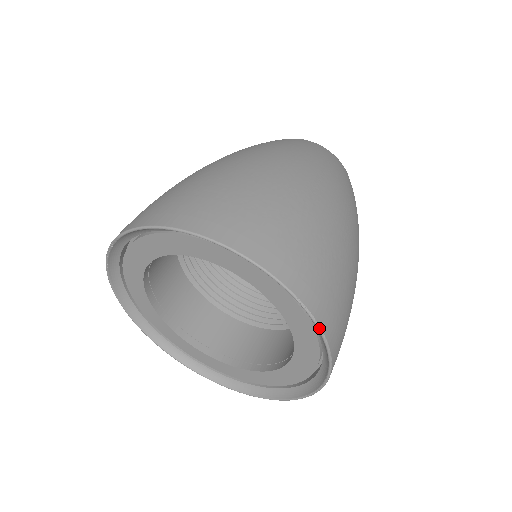
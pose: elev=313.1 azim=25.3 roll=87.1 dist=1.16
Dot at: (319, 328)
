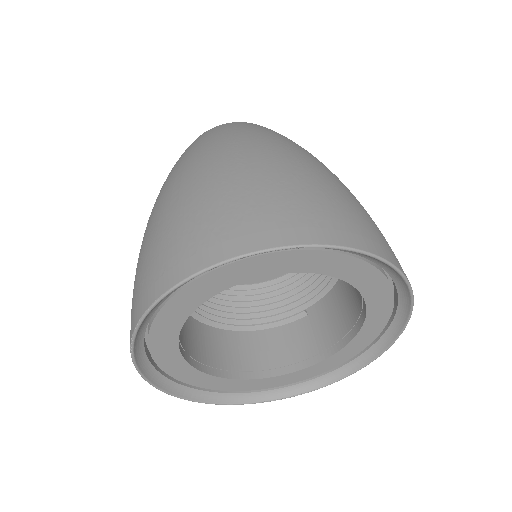
Dot at: occluded
